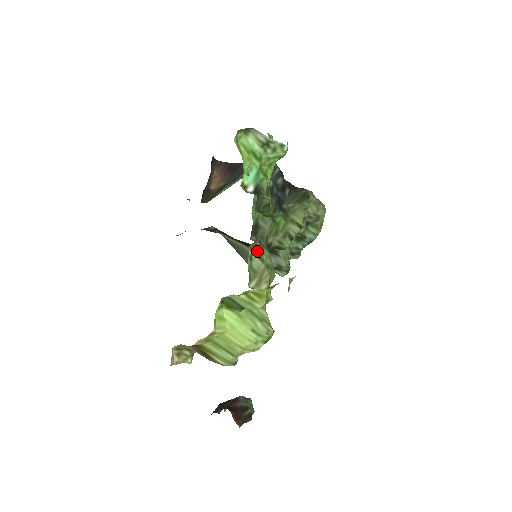
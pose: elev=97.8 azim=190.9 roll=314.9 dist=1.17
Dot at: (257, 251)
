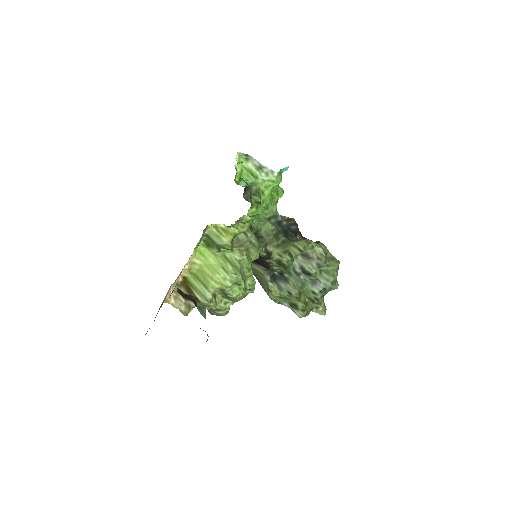
Dot at: occluded
